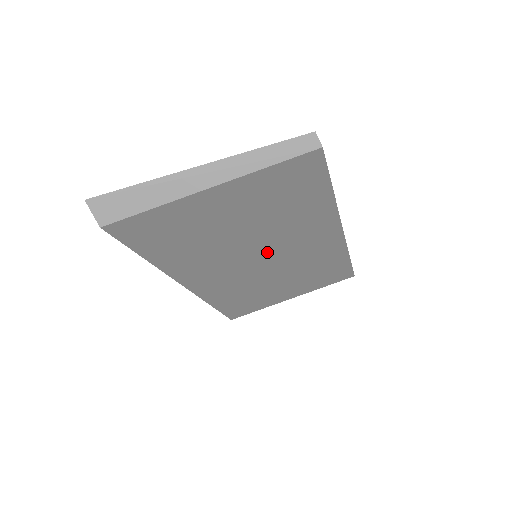
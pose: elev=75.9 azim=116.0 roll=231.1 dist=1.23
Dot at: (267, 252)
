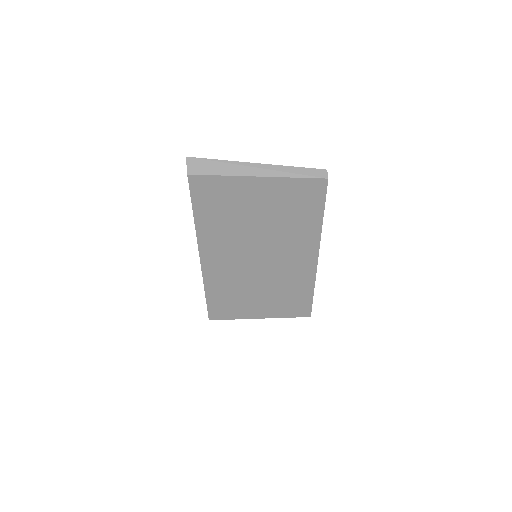
Dot at: (265, 253)
